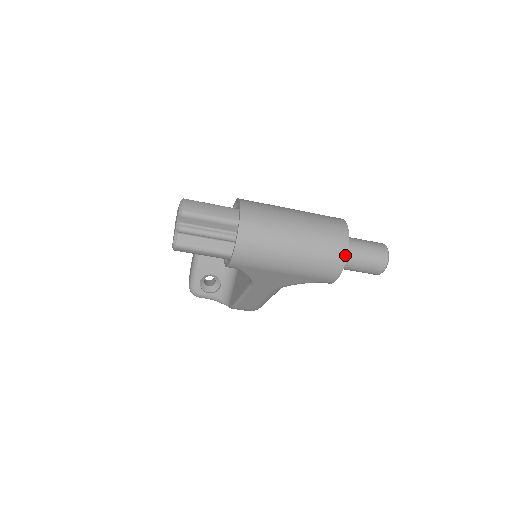
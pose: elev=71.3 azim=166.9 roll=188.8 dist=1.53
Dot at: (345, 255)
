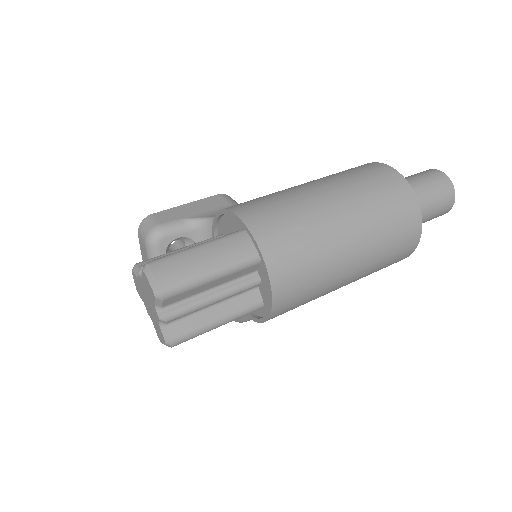
Dot at: (419, 223)
